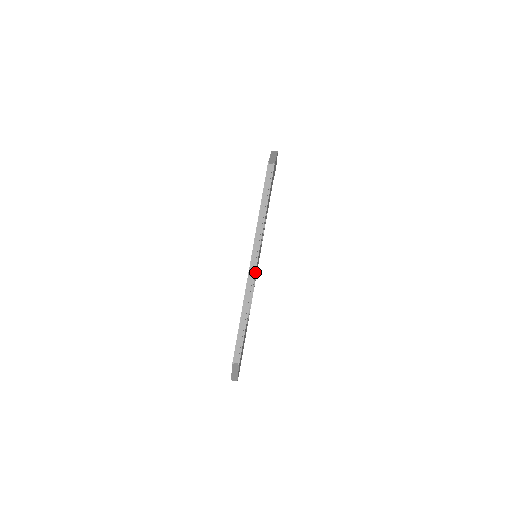
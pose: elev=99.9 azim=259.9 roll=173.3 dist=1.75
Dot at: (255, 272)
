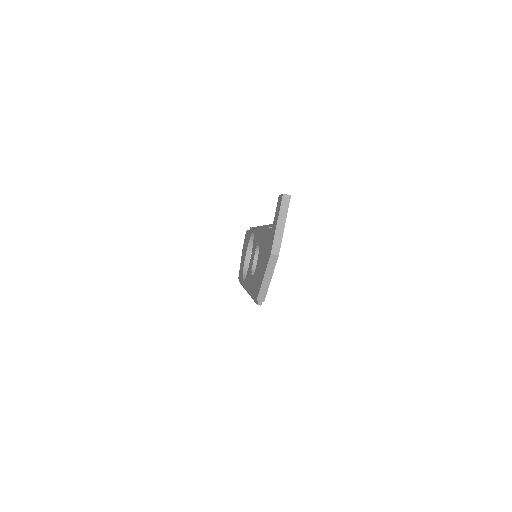
Dot at: occluded
